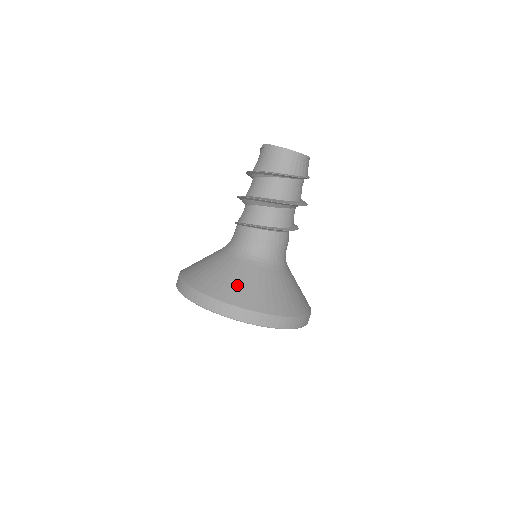
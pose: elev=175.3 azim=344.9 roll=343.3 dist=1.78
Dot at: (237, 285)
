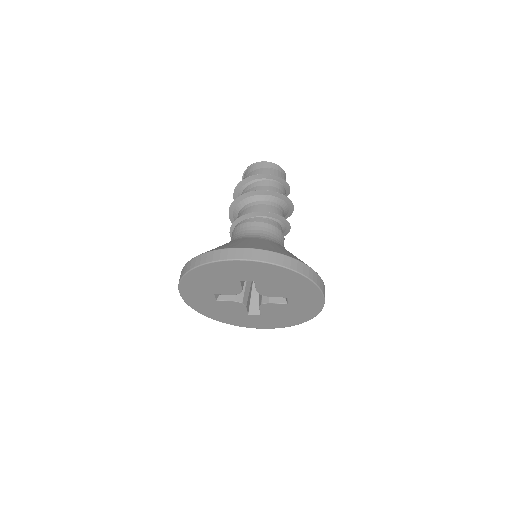
Dot at: (252, 243)
